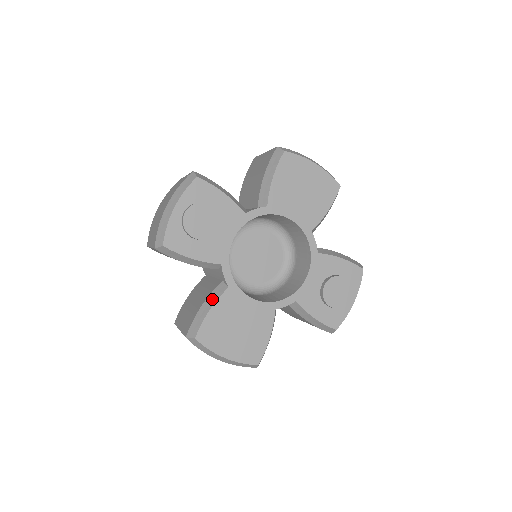
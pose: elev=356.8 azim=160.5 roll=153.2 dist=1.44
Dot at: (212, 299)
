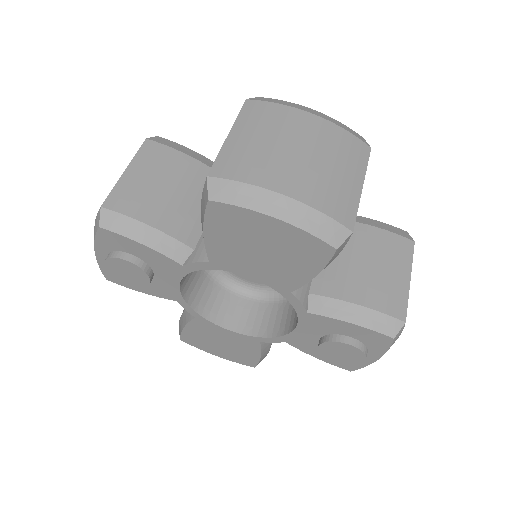
Dot at: (186, 317)
